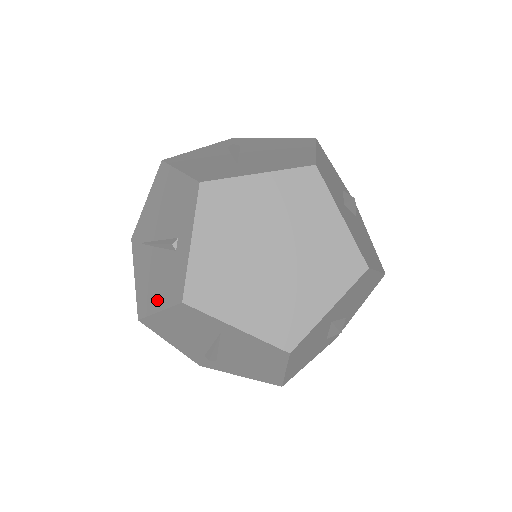
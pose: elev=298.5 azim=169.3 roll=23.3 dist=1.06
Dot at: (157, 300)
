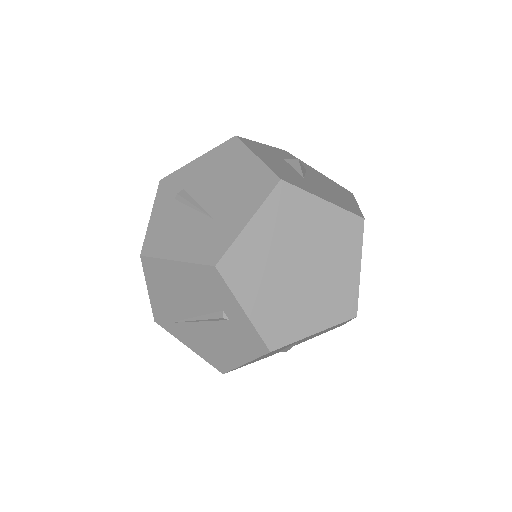
Dot at: (236, 357)
